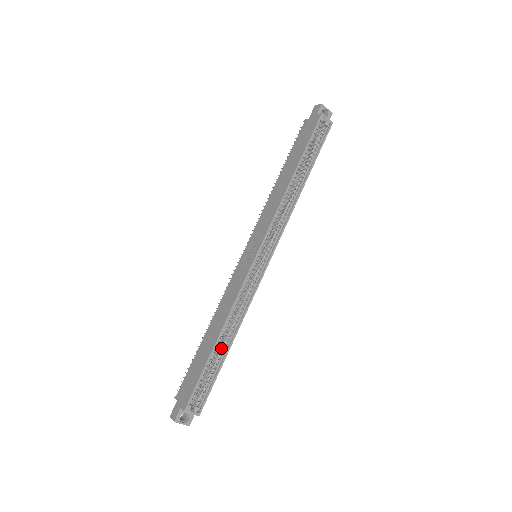
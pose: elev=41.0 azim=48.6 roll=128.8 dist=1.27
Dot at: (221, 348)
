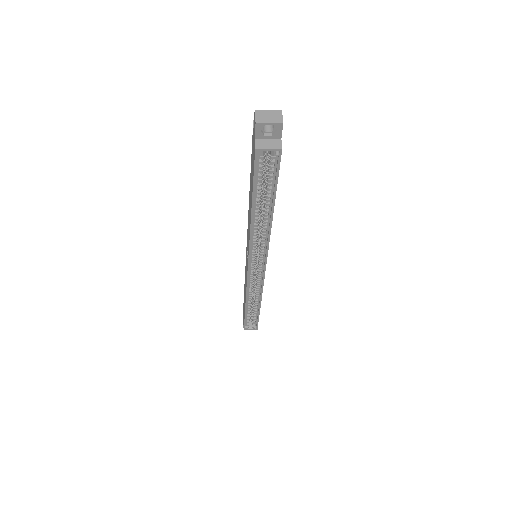
Dot at: occluded
